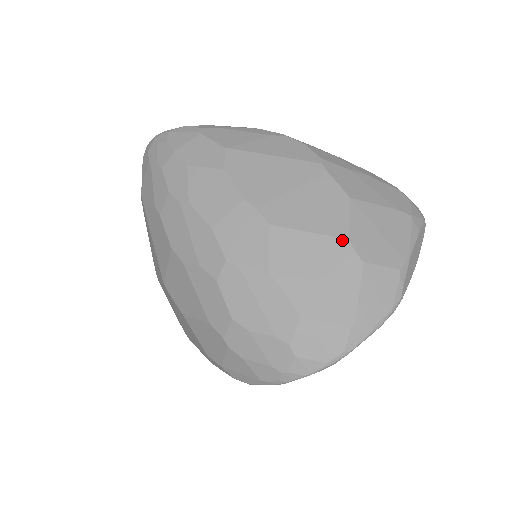
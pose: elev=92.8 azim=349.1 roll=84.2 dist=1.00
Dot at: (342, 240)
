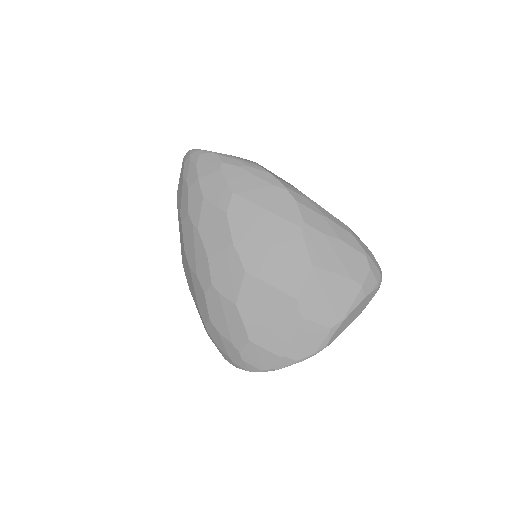
Dot at: (292, 298)
